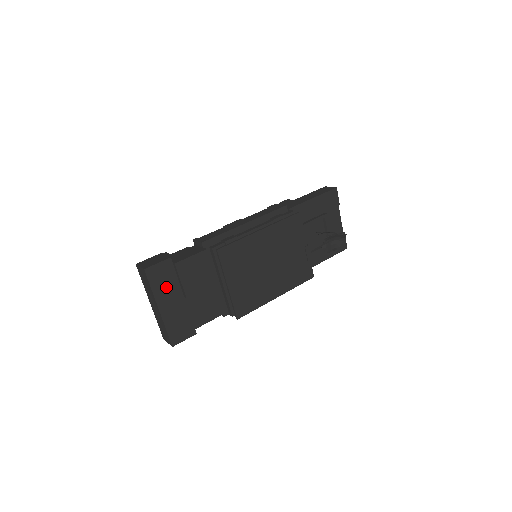
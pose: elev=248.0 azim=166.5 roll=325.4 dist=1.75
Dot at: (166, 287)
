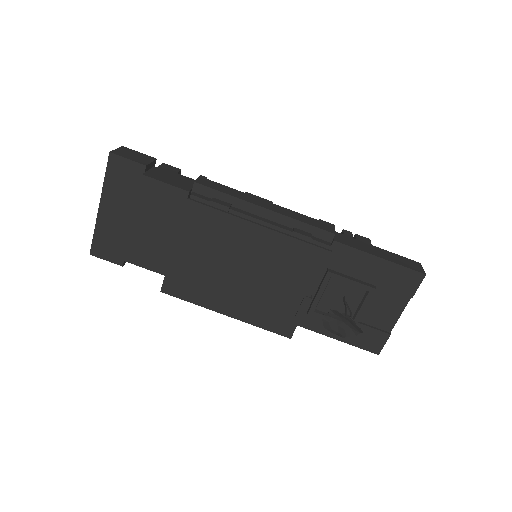
Dot at: (121, 191)
